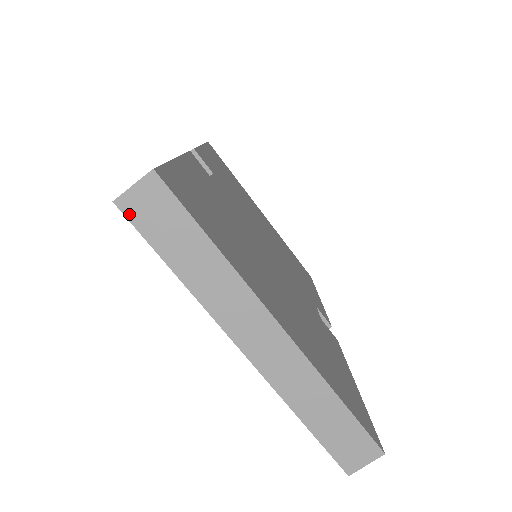
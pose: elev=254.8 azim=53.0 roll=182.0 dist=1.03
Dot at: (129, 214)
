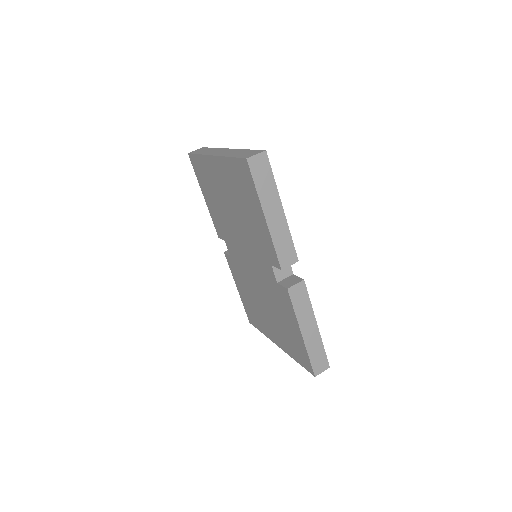
Dot at: (191, 153)
